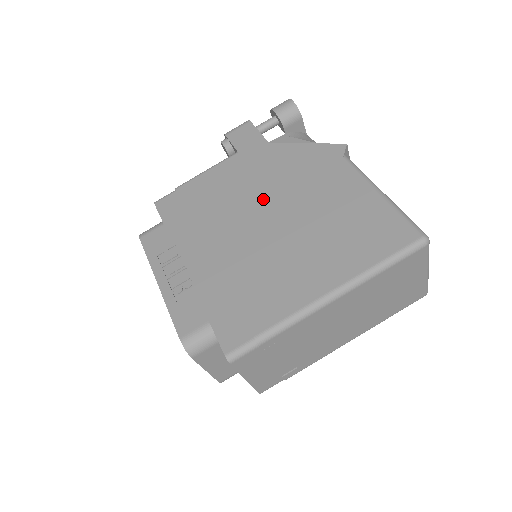
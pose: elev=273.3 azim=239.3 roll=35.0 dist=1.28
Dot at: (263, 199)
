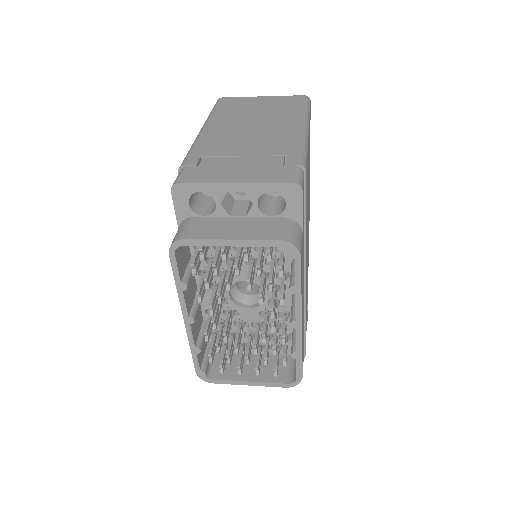
Dot at: occluded
